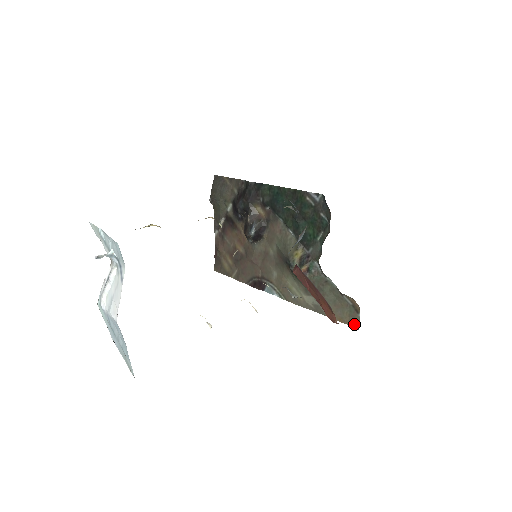
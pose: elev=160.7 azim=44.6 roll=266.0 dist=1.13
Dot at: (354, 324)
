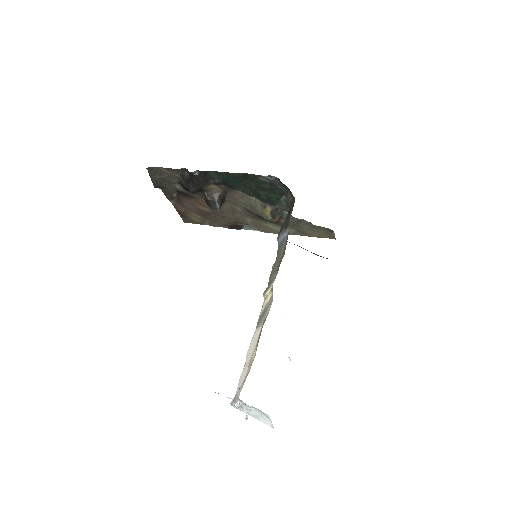
Dot at: (331, 238)
